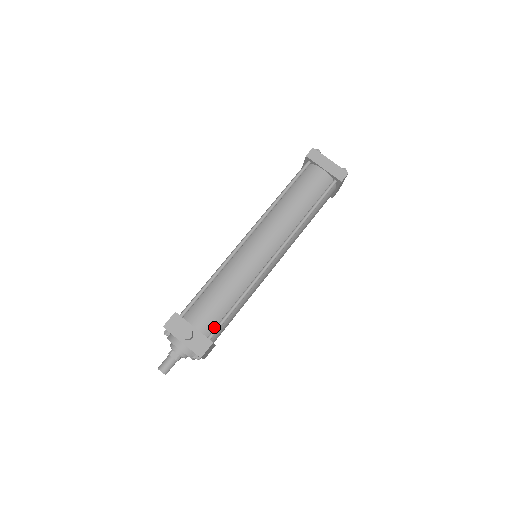
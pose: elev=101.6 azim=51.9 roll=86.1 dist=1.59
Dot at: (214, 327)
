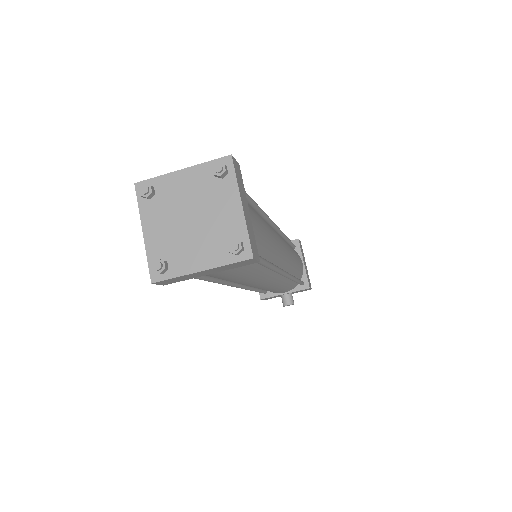
Dot at: occluded
